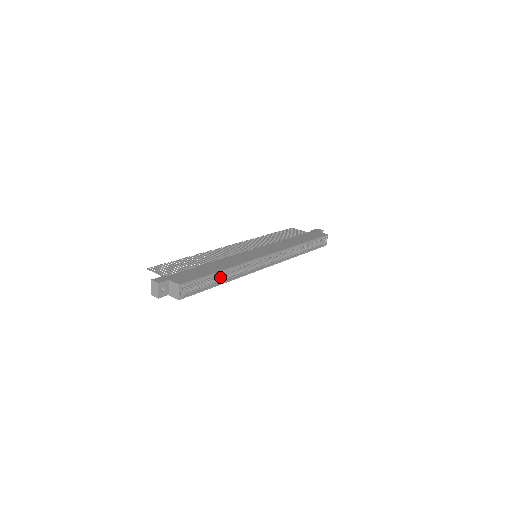
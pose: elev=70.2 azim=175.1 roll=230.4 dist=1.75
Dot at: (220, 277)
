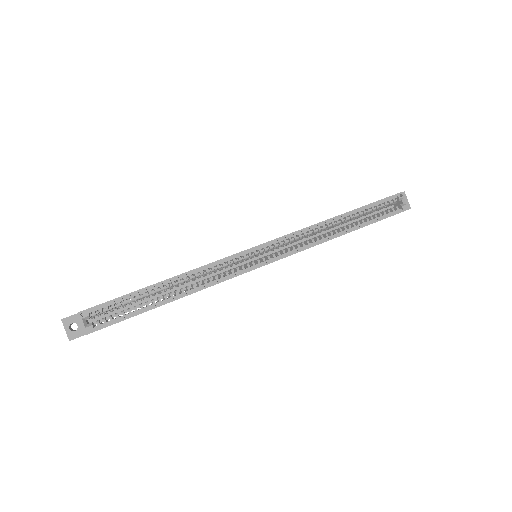
Dot at: (169, 294)
